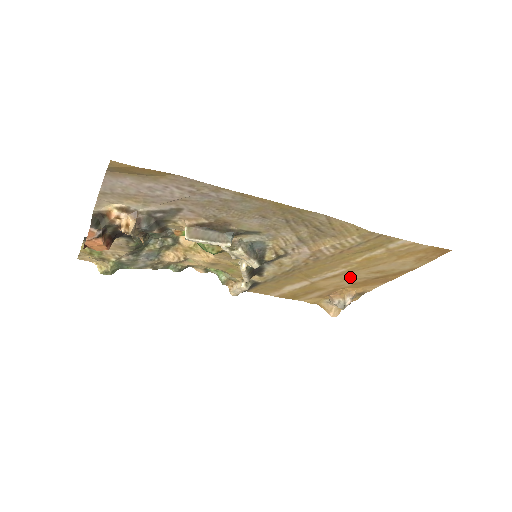
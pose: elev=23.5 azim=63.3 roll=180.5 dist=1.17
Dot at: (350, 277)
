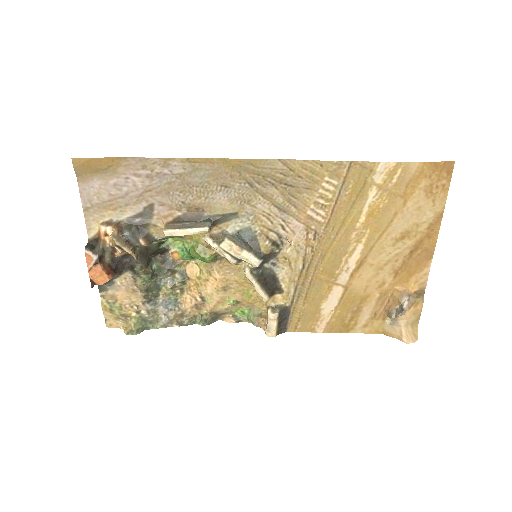
Dot at: (380, 260)
